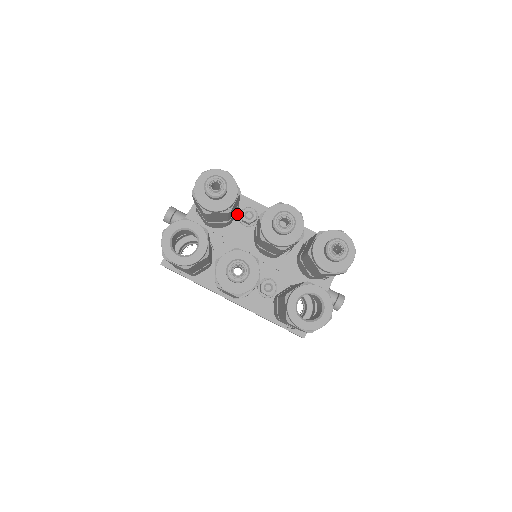
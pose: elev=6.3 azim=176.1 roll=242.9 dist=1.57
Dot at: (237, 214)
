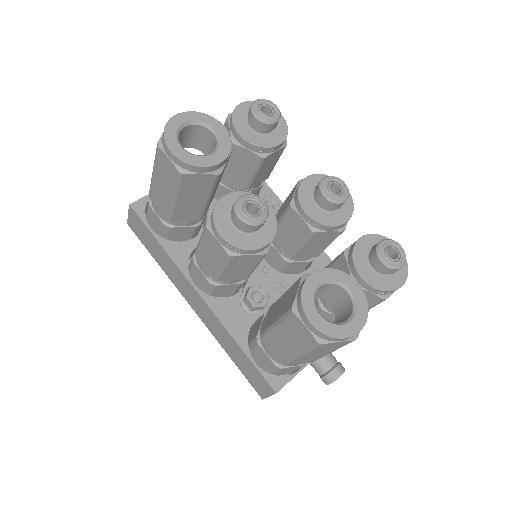
Dot at: occluded
